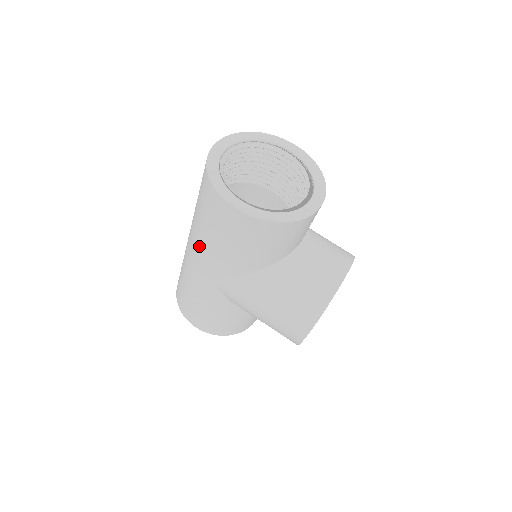
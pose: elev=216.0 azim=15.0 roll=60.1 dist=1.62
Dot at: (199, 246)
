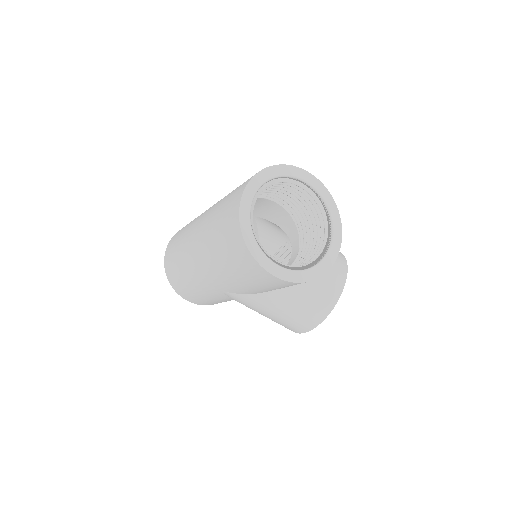
Dot at: (215, 271)
